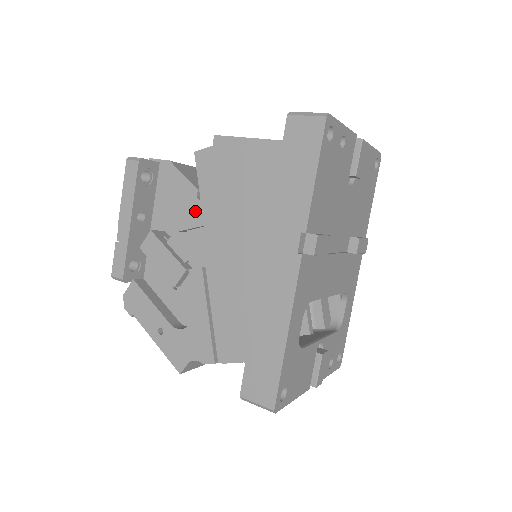
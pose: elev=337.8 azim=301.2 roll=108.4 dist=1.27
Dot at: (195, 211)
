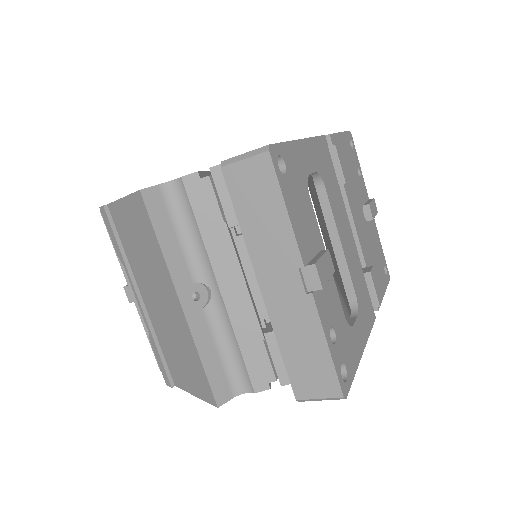
Dot at: occluded
